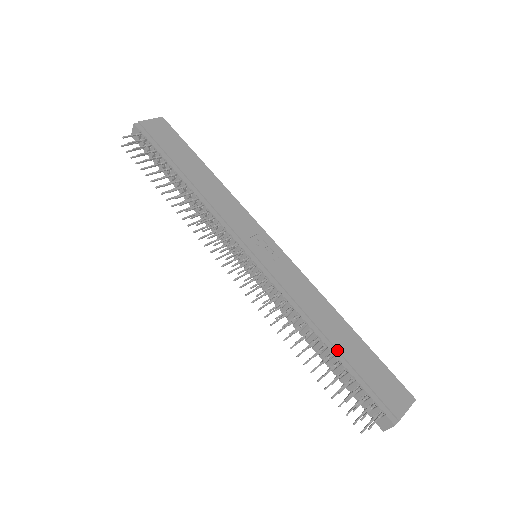
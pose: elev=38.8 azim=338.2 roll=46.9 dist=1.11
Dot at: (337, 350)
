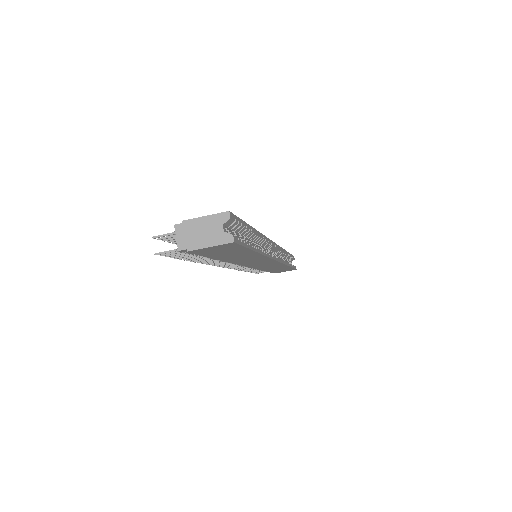
Dot at: occluded
